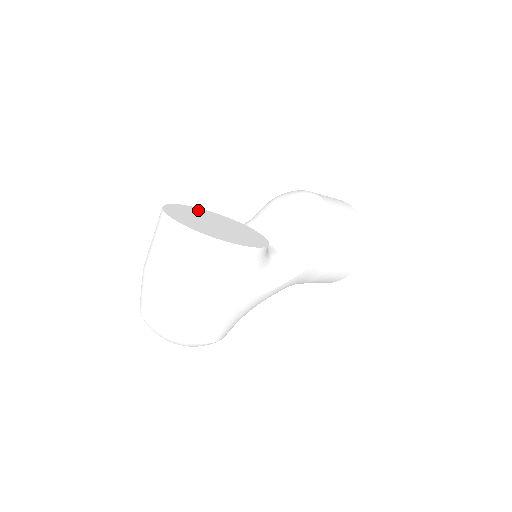
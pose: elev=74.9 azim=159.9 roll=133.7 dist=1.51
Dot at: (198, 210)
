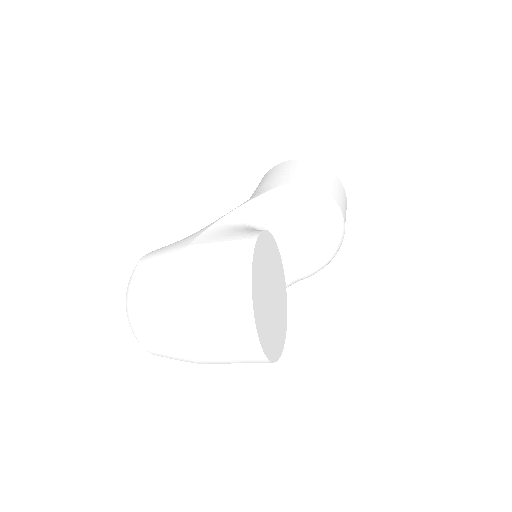
Dot at: (263, 246)
